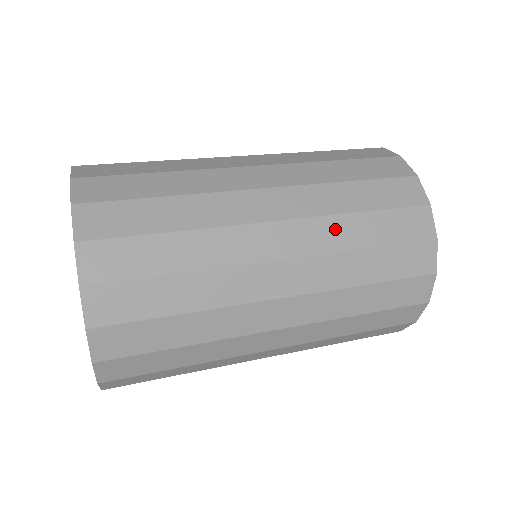
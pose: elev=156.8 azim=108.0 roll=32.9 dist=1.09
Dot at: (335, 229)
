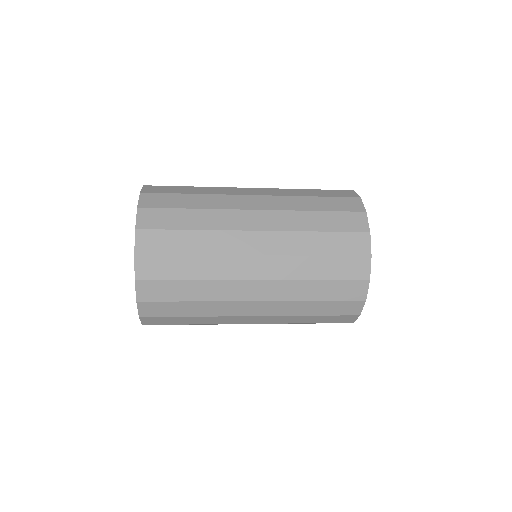
Dot at: (295, 218)
